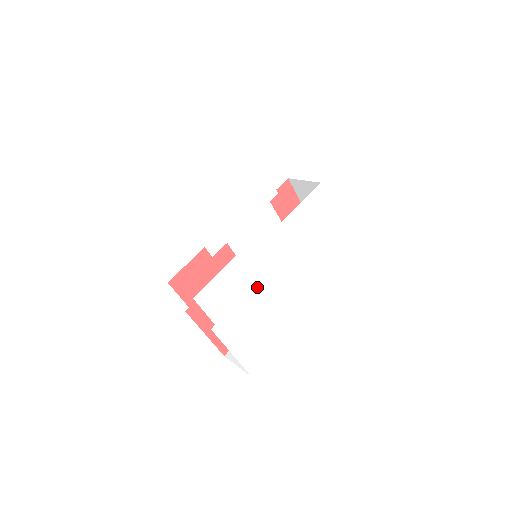
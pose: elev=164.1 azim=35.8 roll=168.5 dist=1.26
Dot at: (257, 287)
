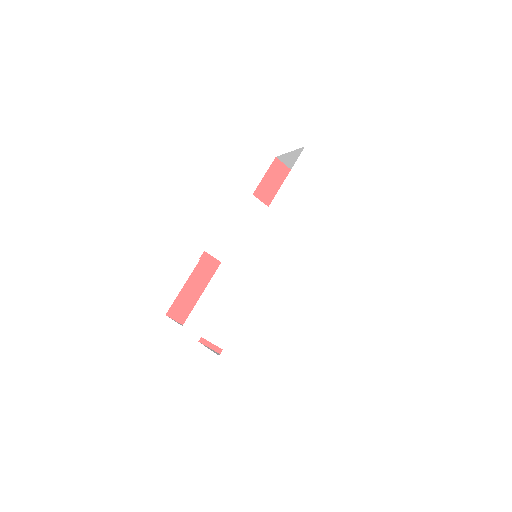
Dot at: (263, 292)
